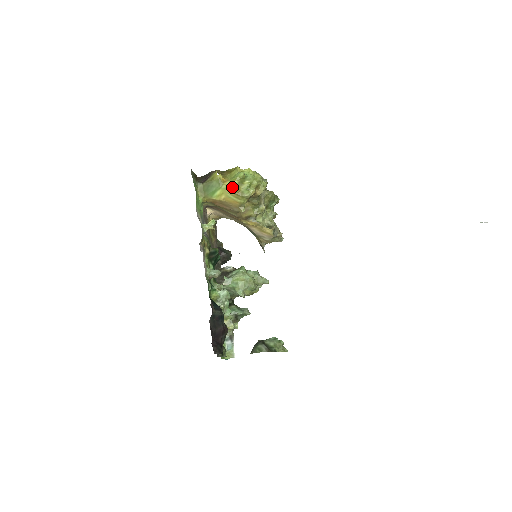
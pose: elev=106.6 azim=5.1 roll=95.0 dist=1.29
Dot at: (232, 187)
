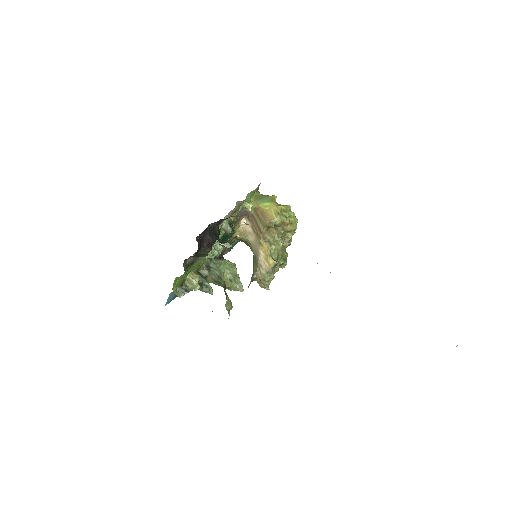
Dot at: (279, 205)
